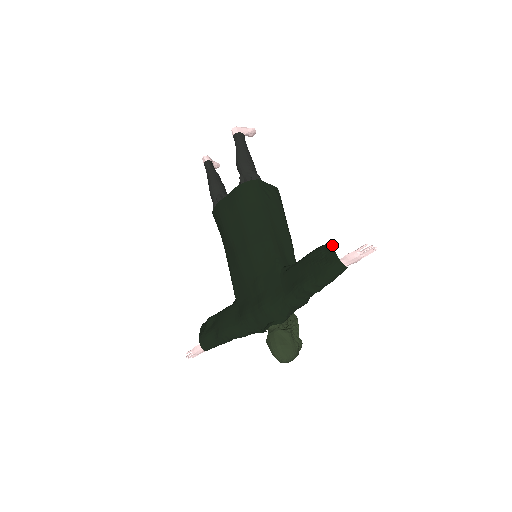
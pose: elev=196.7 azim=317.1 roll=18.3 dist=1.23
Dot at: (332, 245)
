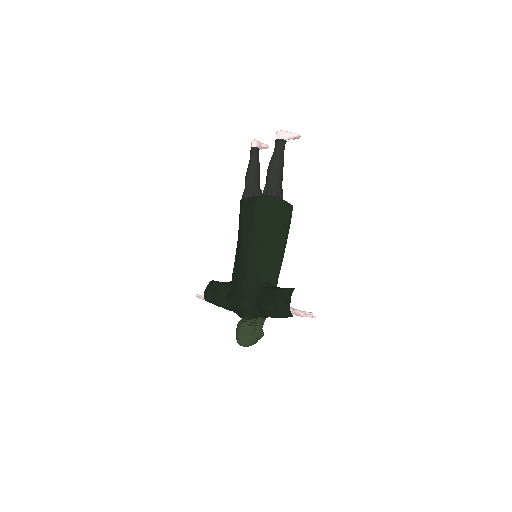
Dot at: occluded
